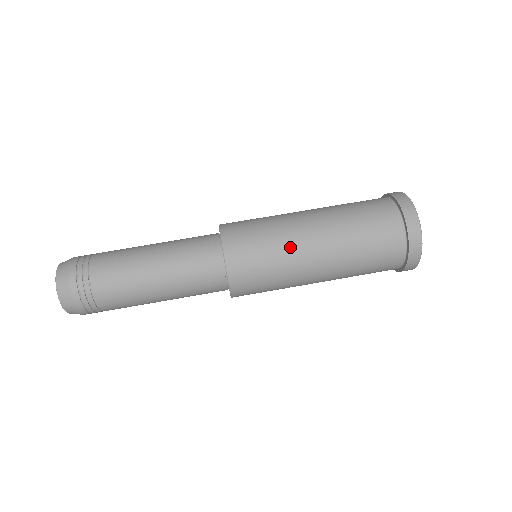
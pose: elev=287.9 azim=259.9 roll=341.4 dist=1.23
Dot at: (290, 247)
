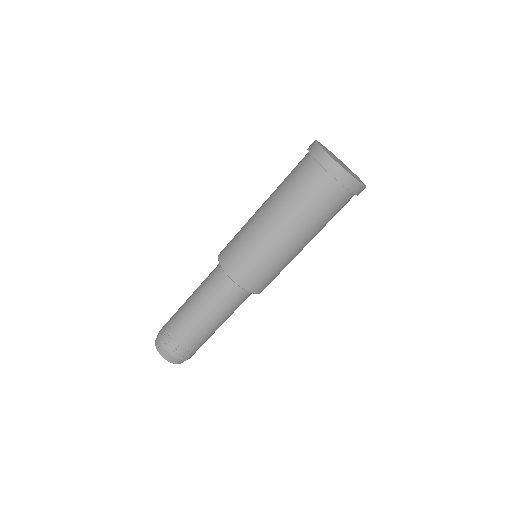
Dot at: (260, 239)
